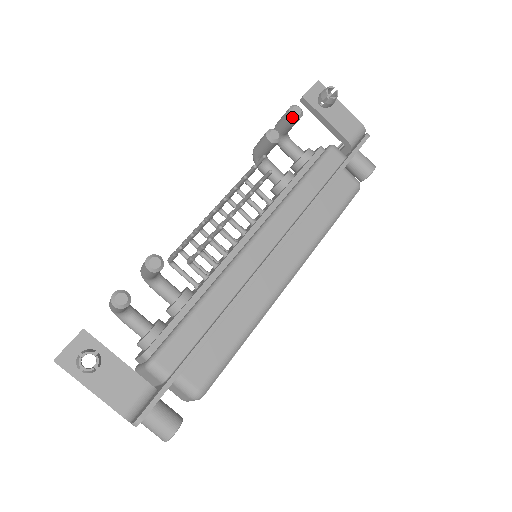
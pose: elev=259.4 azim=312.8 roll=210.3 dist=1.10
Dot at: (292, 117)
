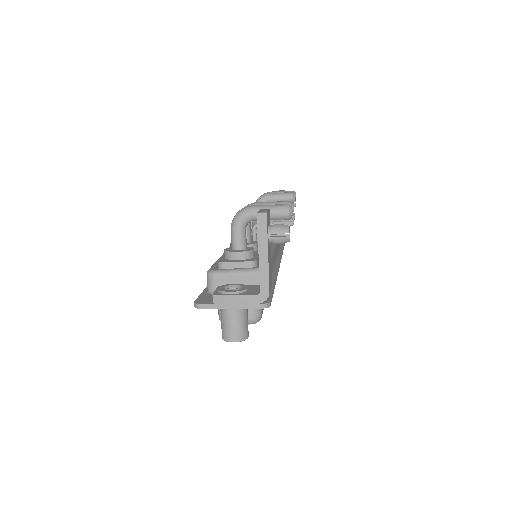
Dot at: occluded
